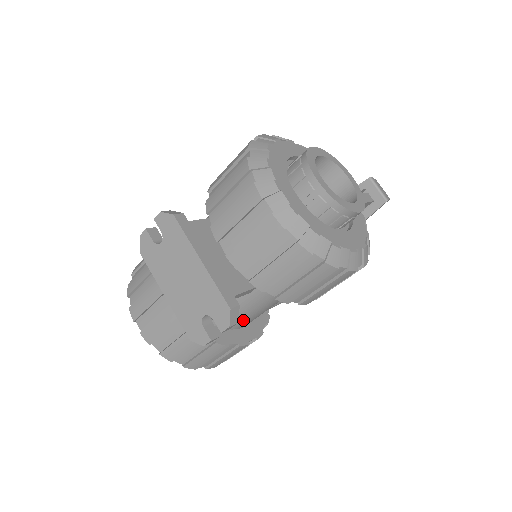
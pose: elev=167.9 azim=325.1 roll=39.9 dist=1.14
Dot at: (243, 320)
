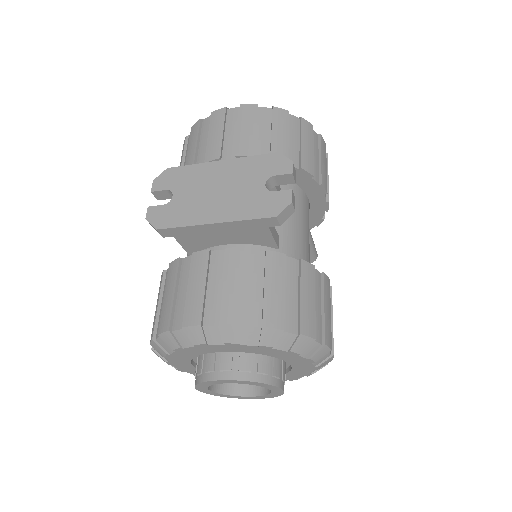
Dot at: (300, 255)
